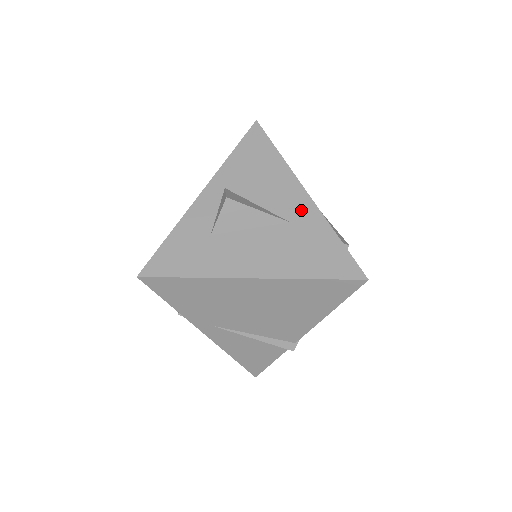
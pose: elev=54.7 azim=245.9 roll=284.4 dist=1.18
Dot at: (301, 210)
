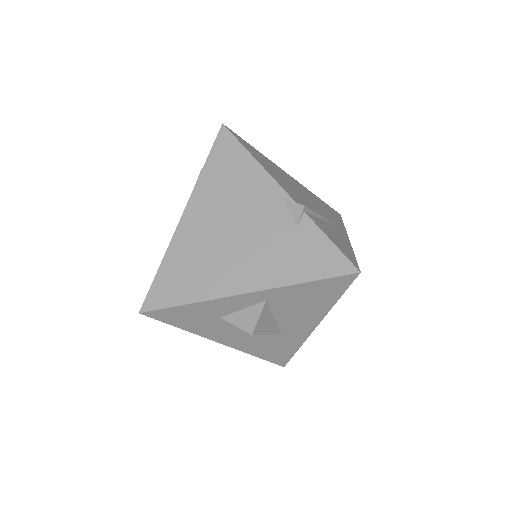
Dot at: (297, 333)
